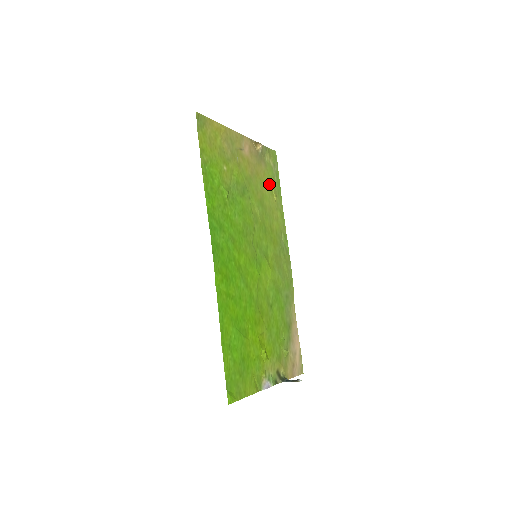
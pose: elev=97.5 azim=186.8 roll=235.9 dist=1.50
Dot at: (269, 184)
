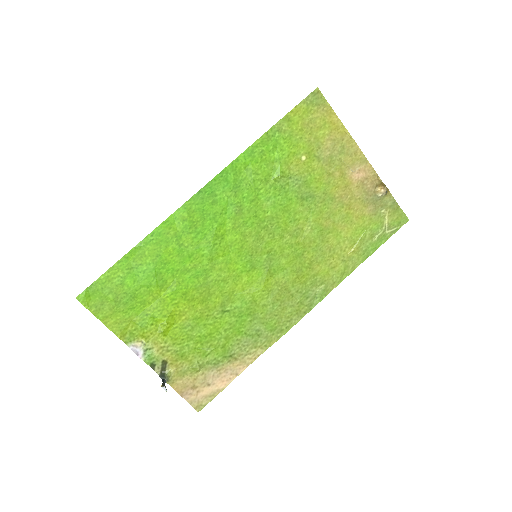
Dot at: (358, 232)
